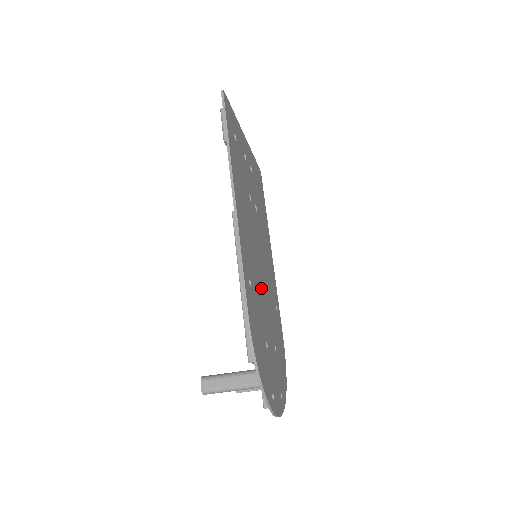
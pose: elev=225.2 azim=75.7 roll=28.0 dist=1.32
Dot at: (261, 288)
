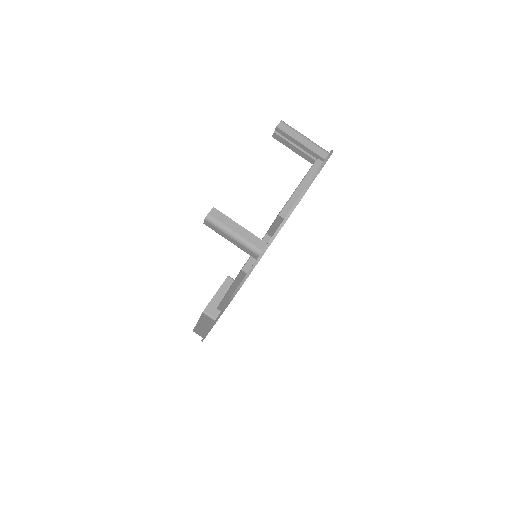
Dot at: occluded
